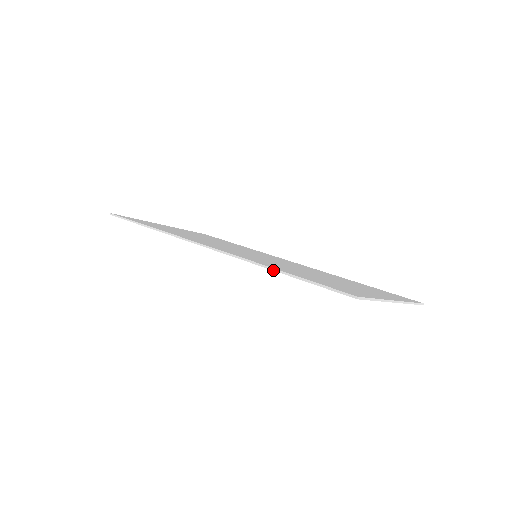
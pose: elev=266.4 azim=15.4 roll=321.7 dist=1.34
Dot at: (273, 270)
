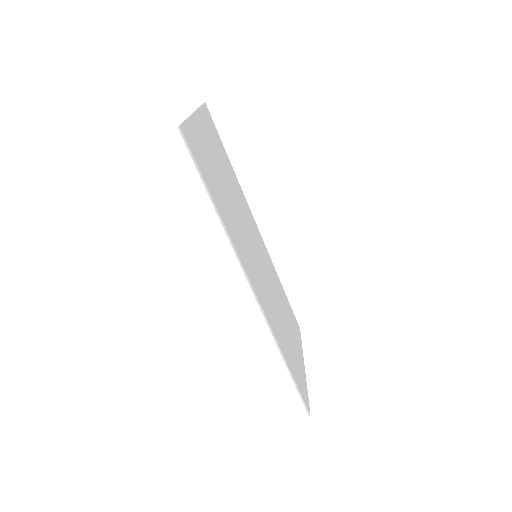
Dot at: (284, 361)
